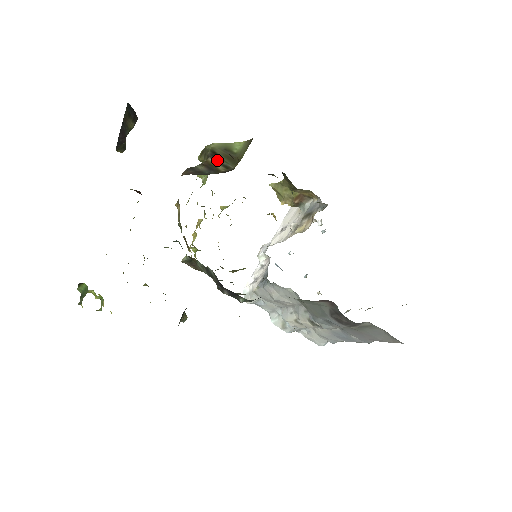
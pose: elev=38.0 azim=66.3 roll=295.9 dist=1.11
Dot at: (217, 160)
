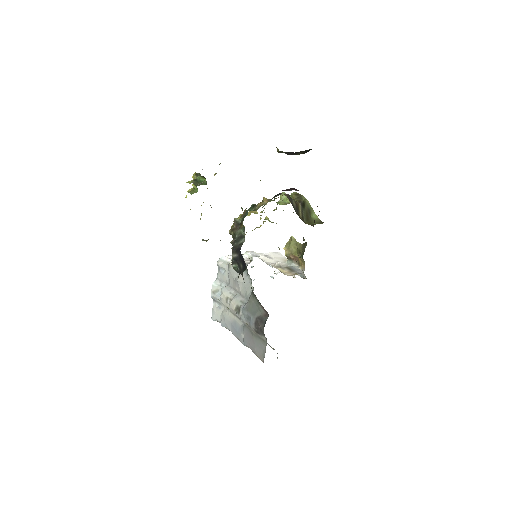
Dot at: (302, 209)
